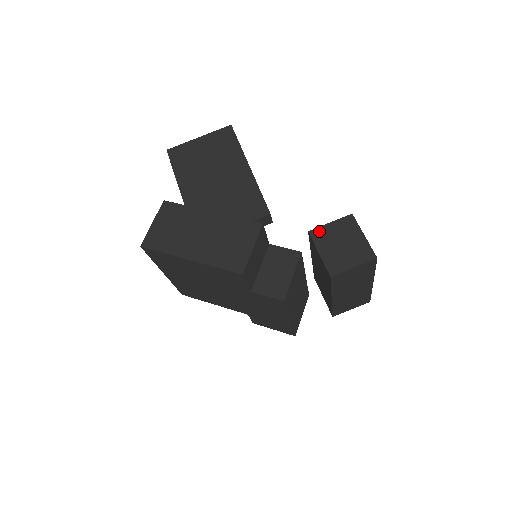
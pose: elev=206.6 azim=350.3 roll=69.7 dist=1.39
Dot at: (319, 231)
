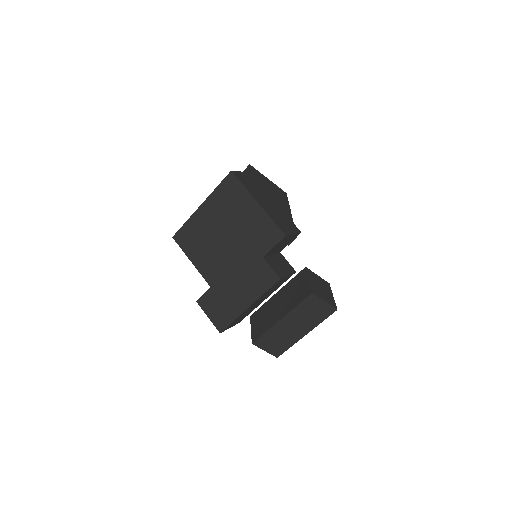
Dot at: (311, 272)
